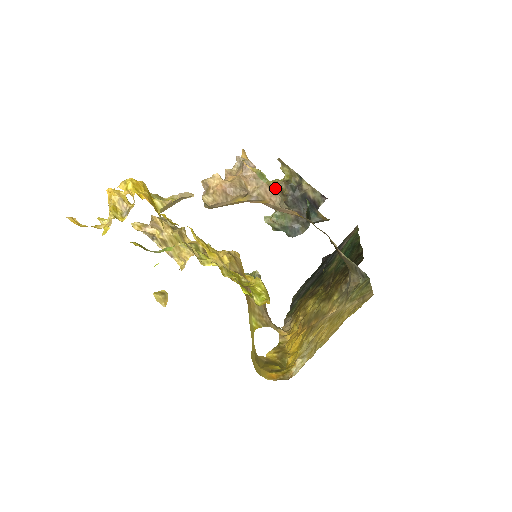
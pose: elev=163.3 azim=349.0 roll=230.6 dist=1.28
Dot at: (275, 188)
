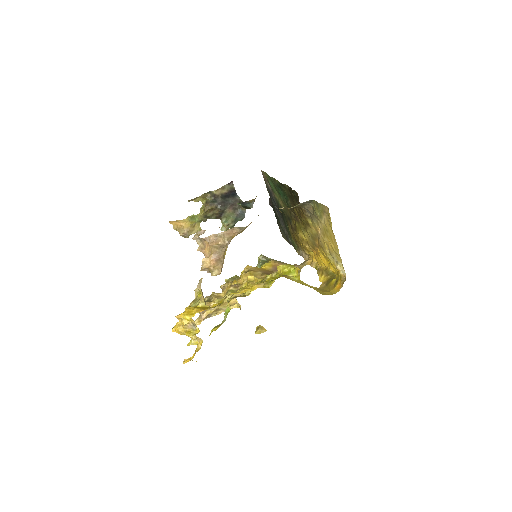
Dot at: (206, 213)
